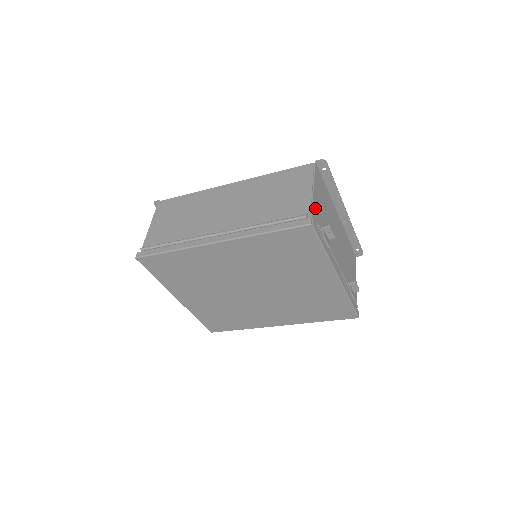
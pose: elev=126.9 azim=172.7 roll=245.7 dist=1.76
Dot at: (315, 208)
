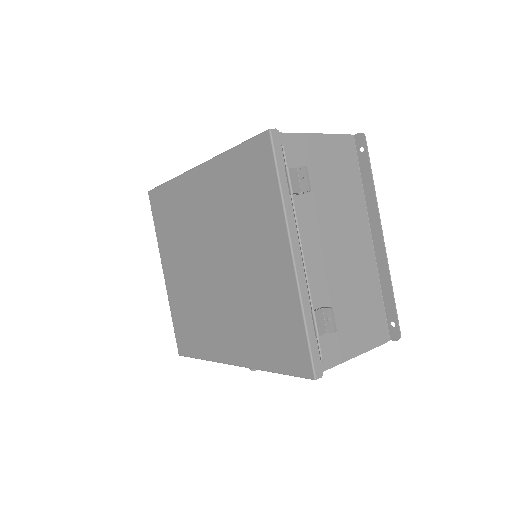
Dot at: (303, 145)
